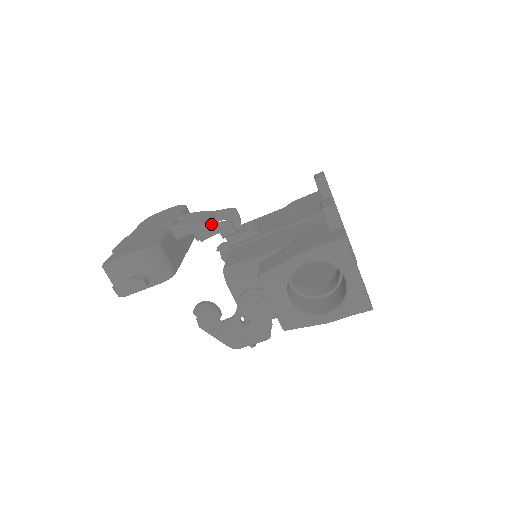
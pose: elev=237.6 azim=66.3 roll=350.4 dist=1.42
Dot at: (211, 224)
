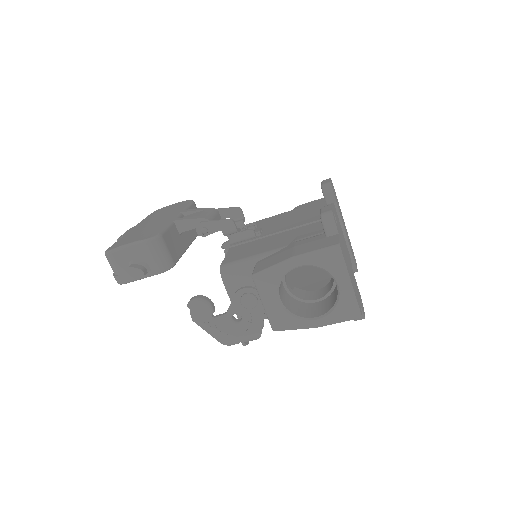
Dot at: (213, 221)
